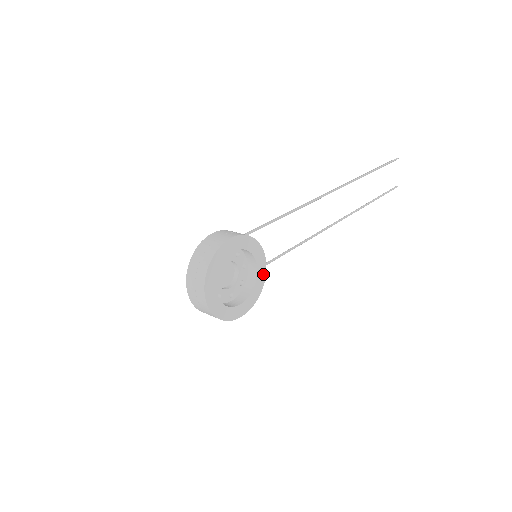
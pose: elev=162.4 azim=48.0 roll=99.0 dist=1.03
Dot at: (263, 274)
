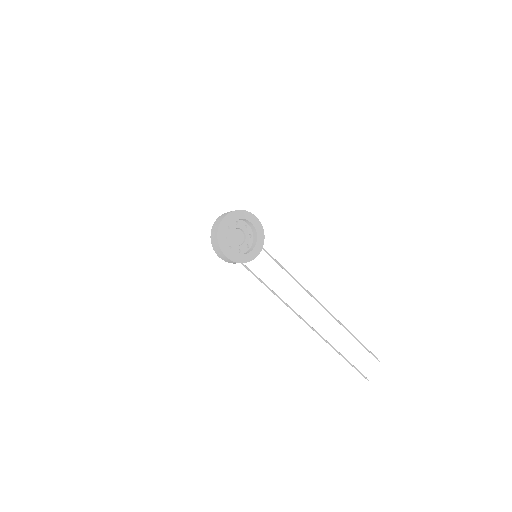
Dot at: (253, 257)
